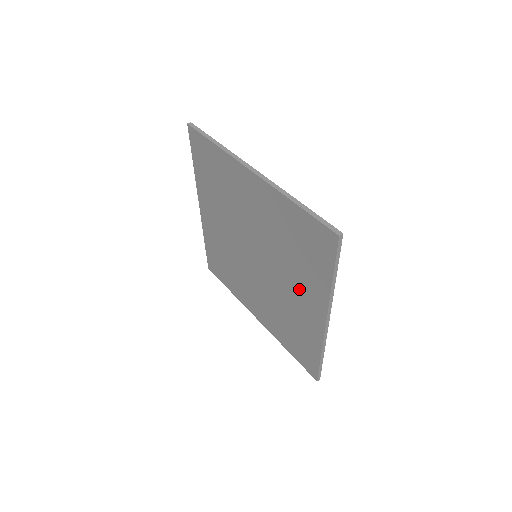
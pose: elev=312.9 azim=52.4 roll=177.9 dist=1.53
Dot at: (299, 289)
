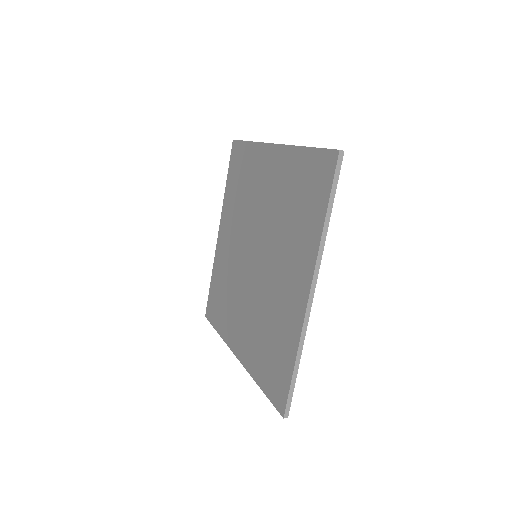
Dot at: (289, 264)
